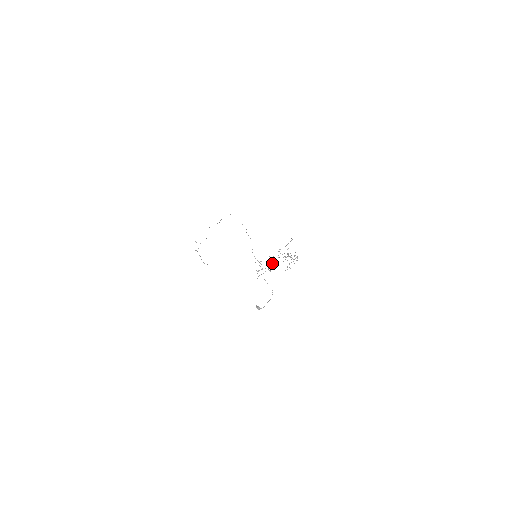
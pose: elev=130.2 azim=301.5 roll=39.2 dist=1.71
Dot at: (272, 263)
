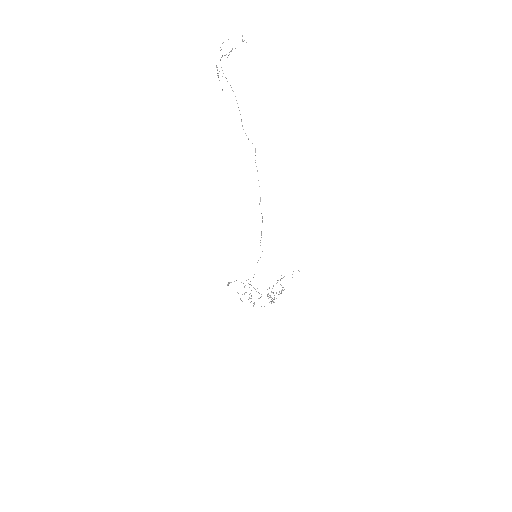
Dot at: (254, 302)
